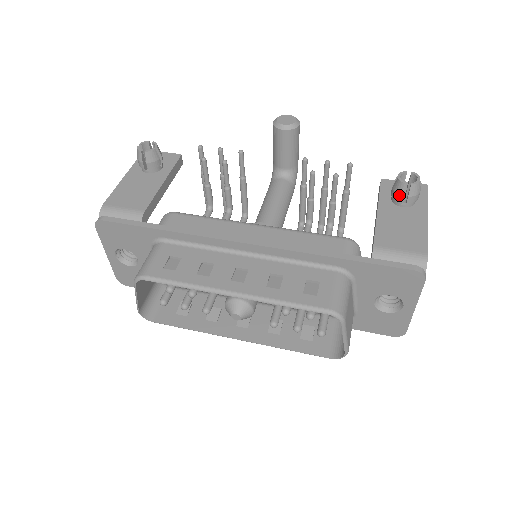
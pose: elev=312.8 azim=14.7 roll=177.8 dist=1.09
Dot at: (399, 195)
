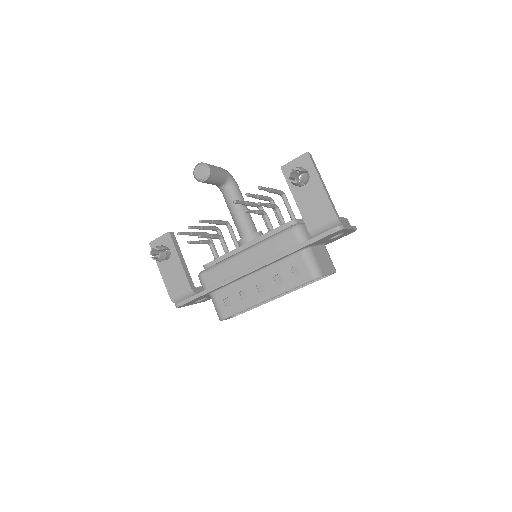
Dot at: occluded
